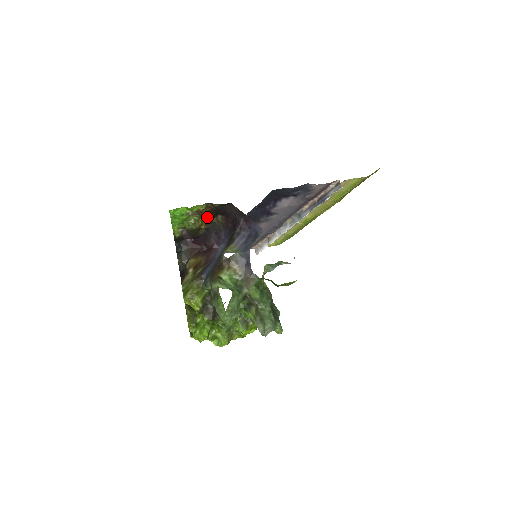
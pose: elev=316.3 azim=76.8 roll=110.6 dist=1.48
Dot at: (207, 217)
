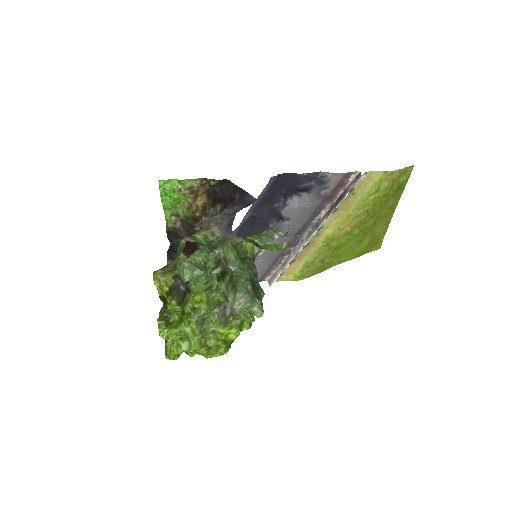
Dot at: (204, 203)
